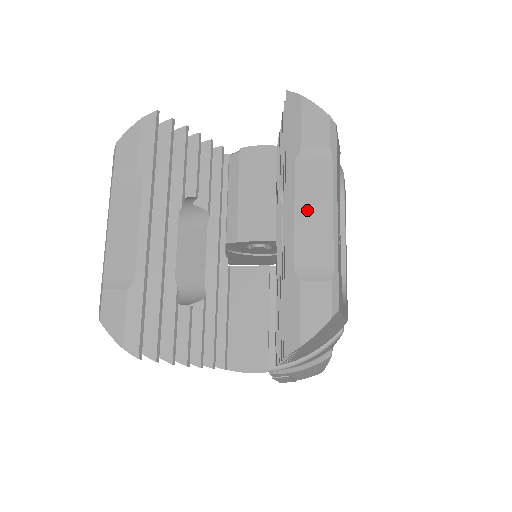
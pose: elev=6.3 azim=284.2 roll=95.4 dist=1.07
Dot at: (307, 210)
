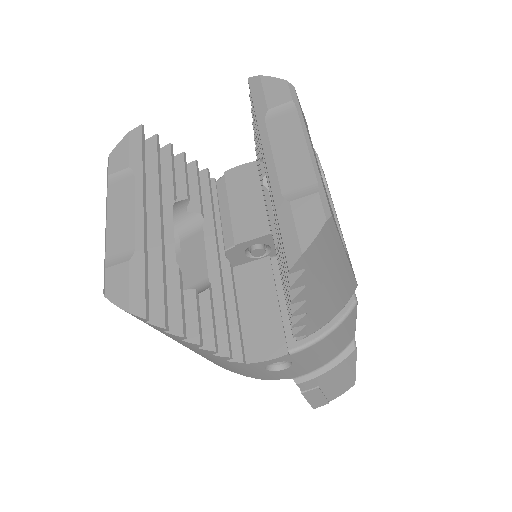
Dot at: (283, 149)
